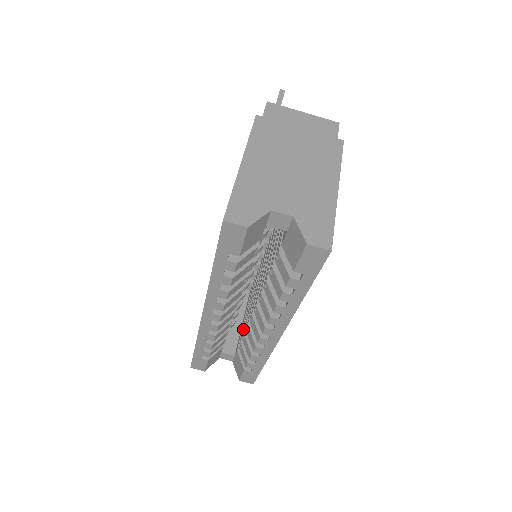
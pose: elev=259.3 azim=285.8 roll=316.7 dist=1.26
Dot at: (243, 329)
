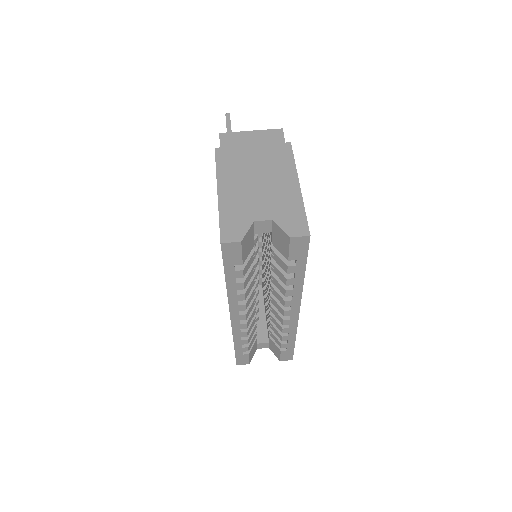
Dot at: (268, 318)
